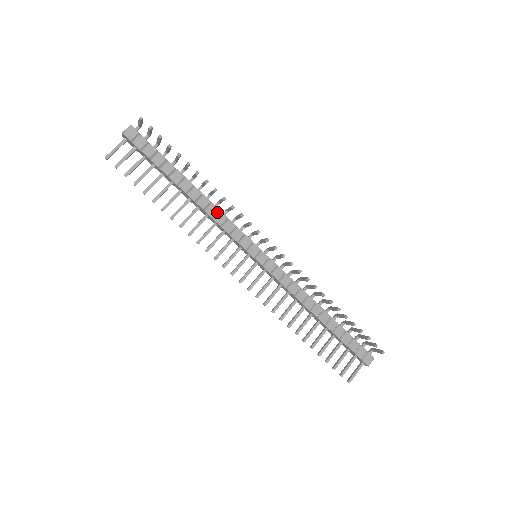
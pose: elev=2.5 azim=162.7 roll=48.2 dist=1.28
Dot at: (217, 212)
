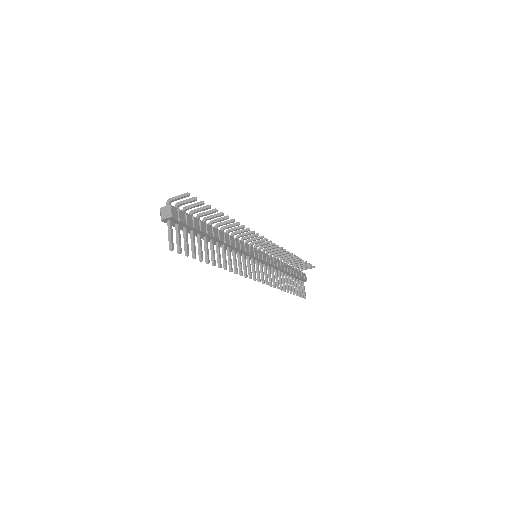
Dot at: (234, 240)
